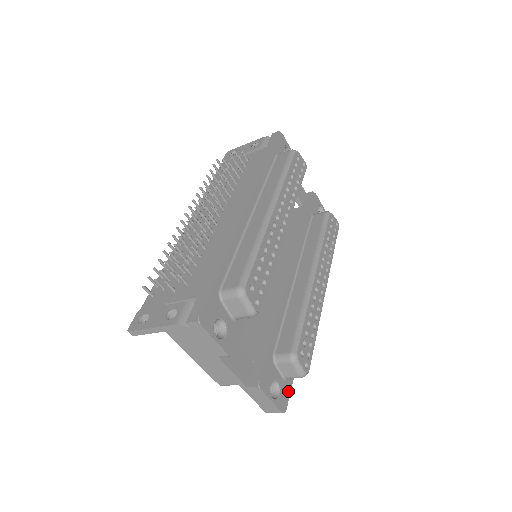
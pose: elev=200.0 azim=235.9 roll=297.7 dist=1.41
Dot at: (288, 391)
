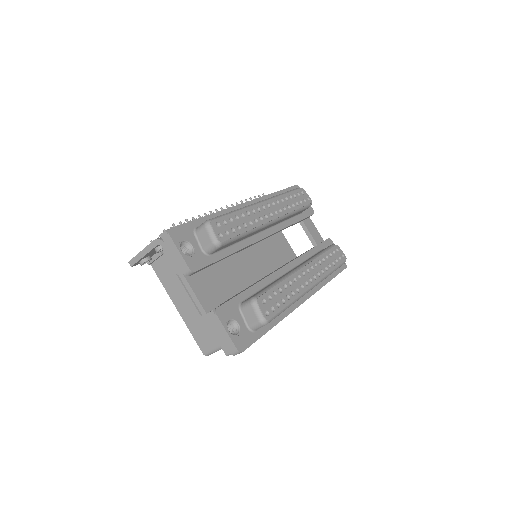
Dot at: (250, 340)
